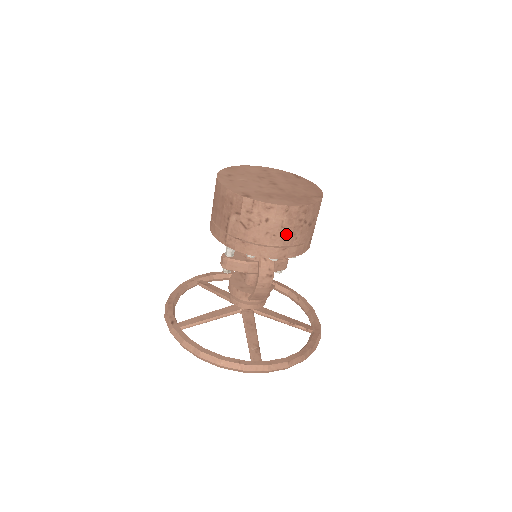
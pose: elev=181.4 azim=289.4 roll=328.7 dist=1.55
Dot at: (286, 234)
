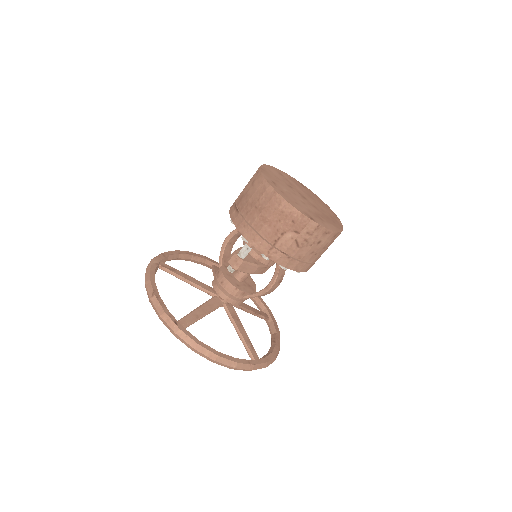
Dot at: (321, 253)
